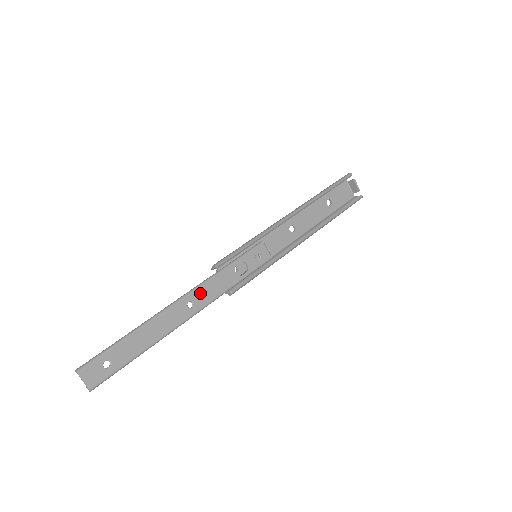
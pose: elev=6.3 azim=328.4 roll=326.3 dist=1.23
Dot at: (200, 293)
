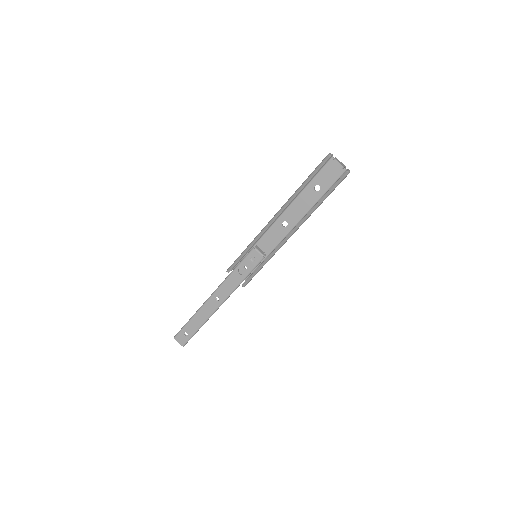
Dot at: (220, 291)
